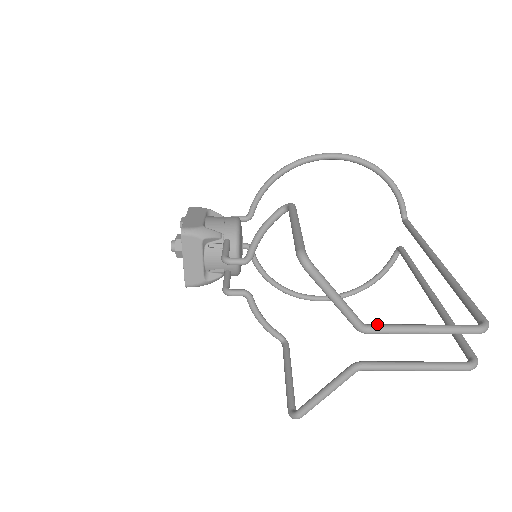
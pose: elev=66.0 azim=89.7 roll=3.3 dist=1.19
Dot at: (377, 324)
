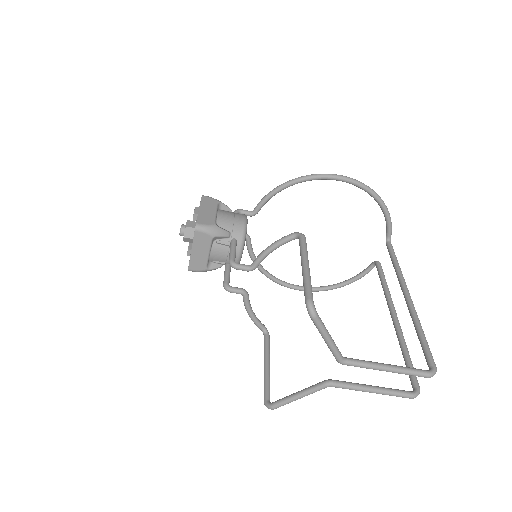
Dot at: (353, 359)
